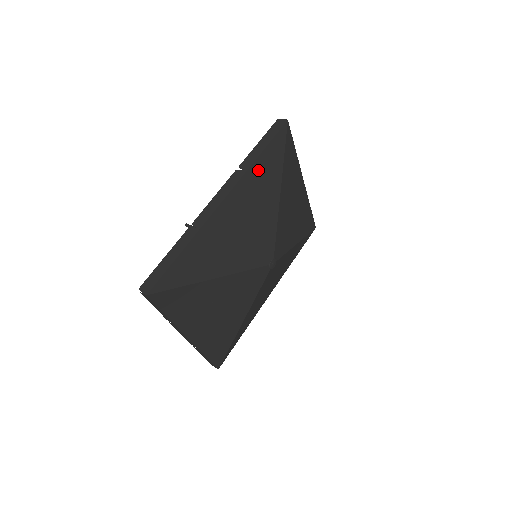
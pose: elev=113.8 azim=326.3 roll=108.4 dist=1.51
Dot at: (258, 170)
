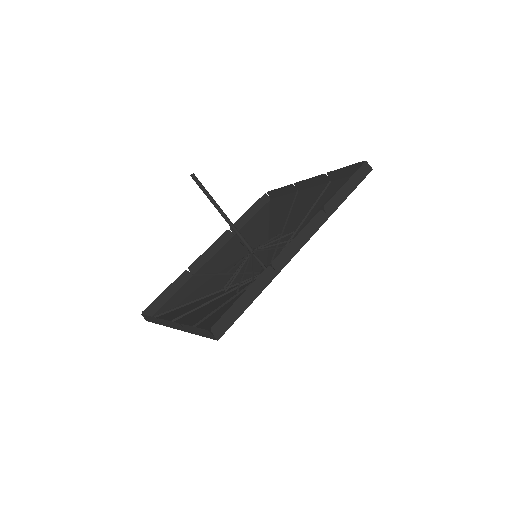
Dot at: occluded
